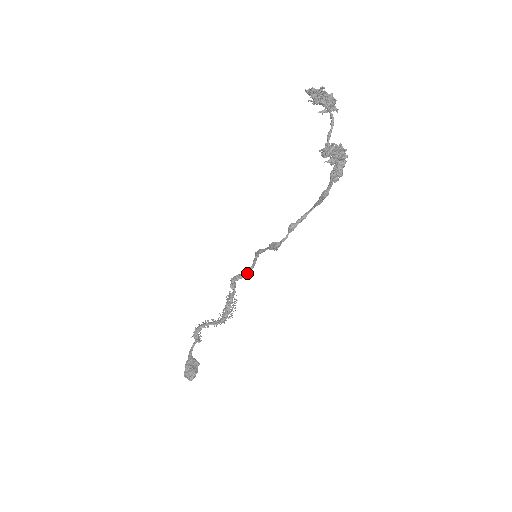
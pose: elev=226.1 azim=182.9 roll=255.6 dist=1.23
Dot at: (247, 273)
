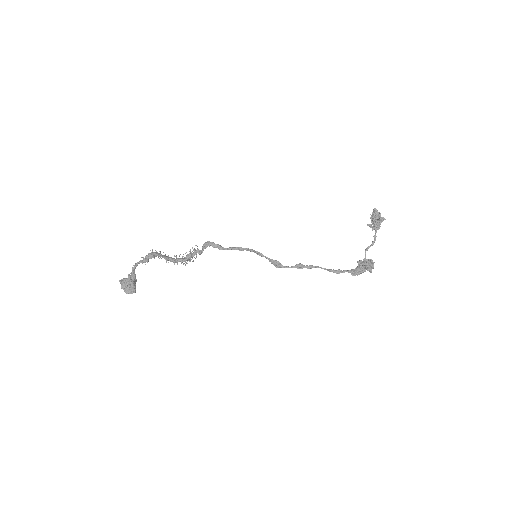
Dot at: (226, 249)
